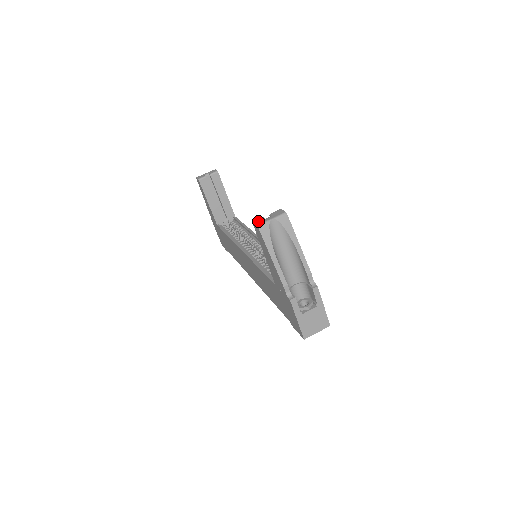
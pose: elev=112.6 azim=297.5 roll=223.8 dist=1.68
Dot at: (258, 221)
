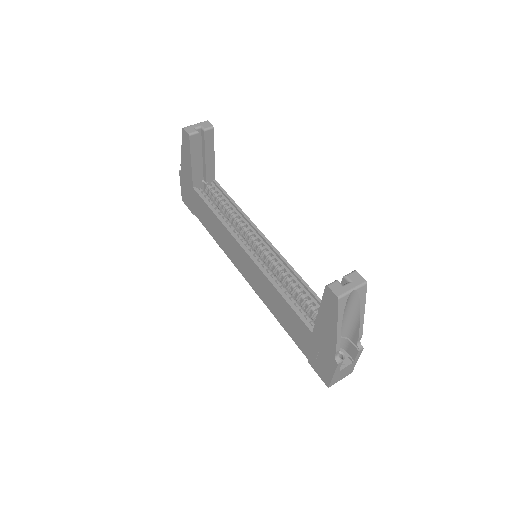
Dot at: (336, 288)
